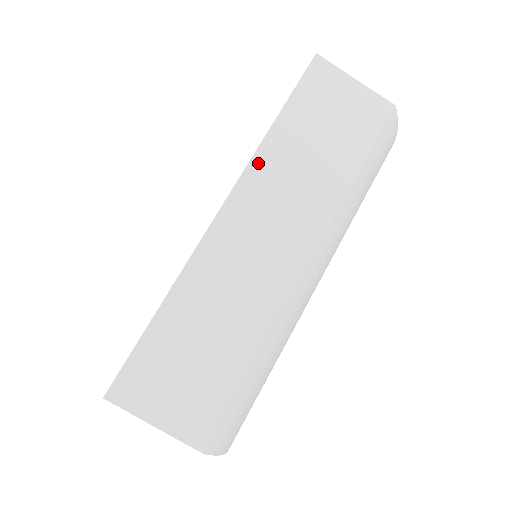
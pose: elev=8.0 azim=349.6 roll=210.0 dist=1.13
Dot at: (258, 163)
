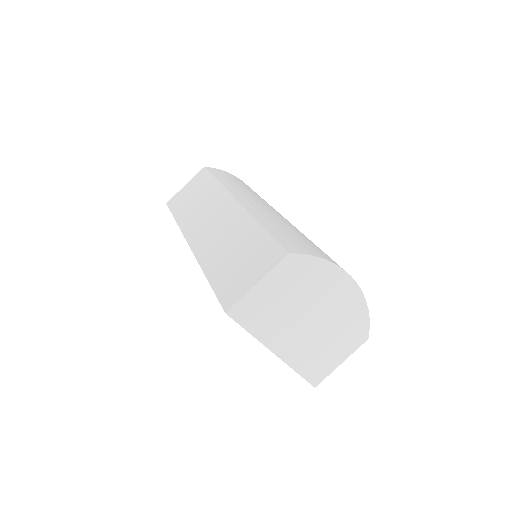
Dot at: (184, 227)
